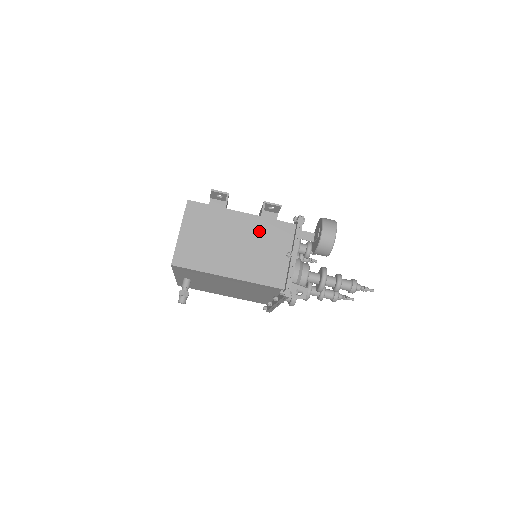
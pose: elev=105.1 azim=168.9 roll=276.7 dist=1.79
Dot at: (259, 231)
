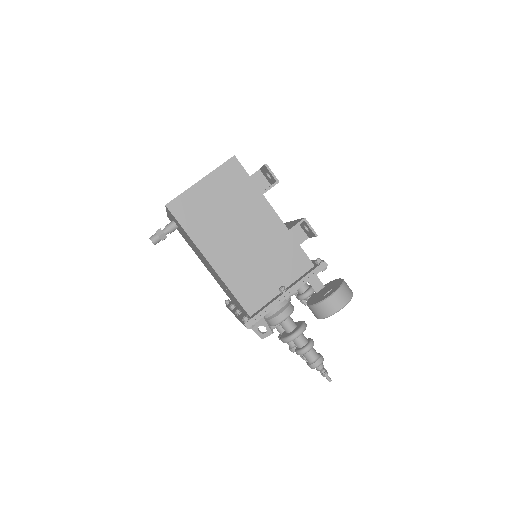
Dot at: (275, 243)
